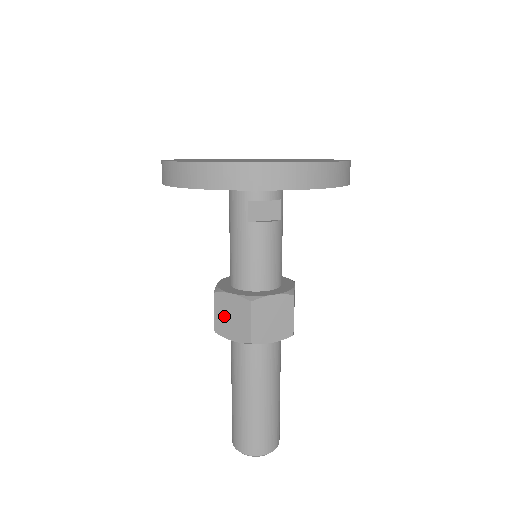
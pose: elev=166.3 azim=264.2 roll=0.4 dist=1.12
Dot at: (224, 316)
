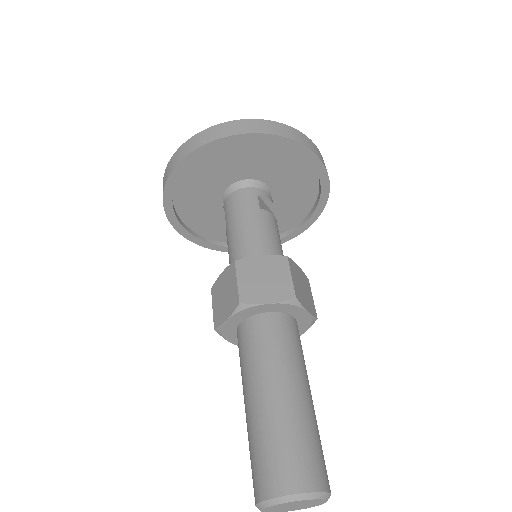
Dot at: (253, 280)
